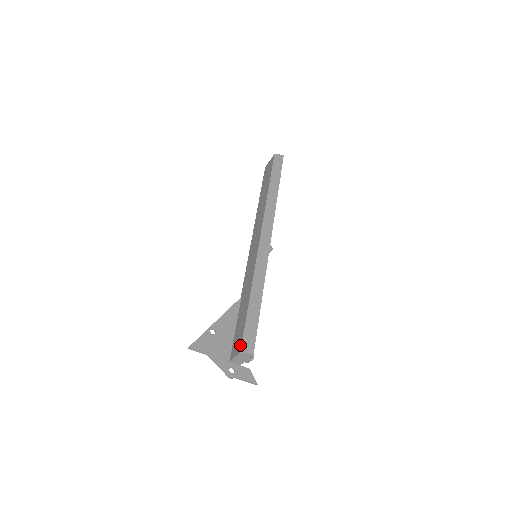
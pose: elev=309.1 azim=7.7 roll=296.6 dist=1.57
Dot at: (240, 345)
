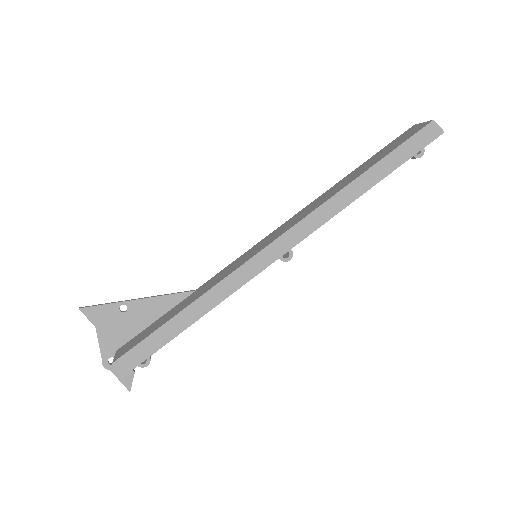
Dot at: (121, 354)
